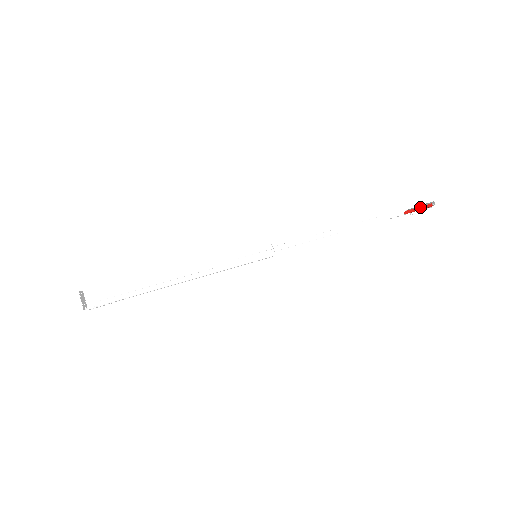
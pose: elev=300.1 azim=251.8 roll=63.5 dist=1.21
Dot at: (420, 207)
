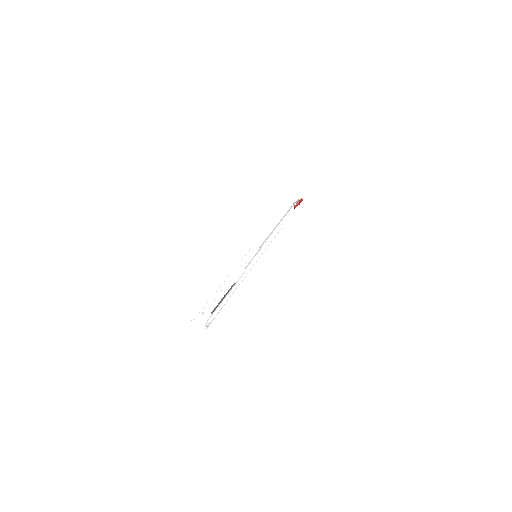
Dot at: (300, 202)
